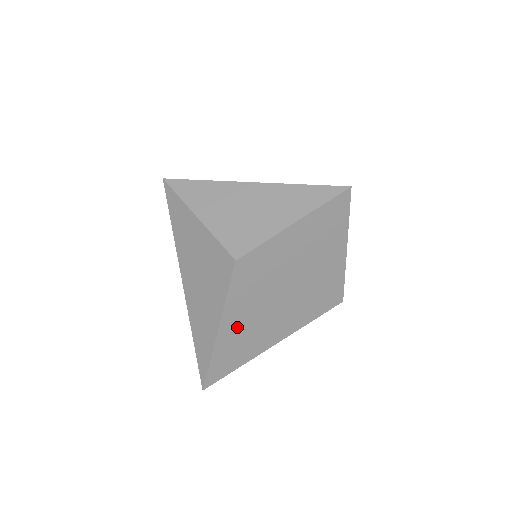
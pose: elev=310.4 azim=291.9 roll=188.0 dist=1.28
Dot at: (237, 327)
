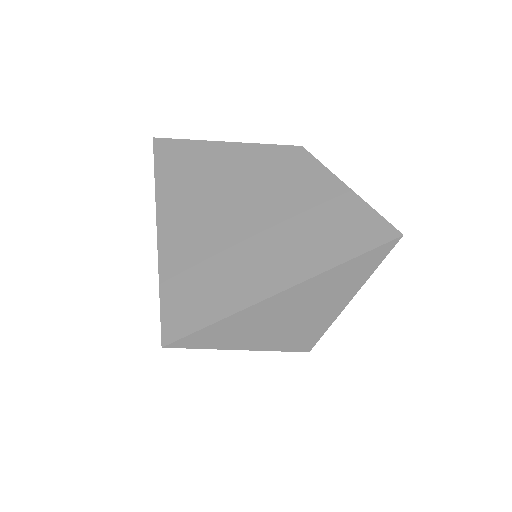
Dot at: occluded
